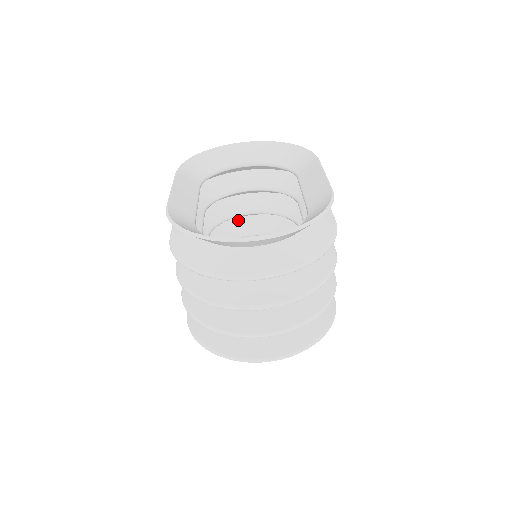
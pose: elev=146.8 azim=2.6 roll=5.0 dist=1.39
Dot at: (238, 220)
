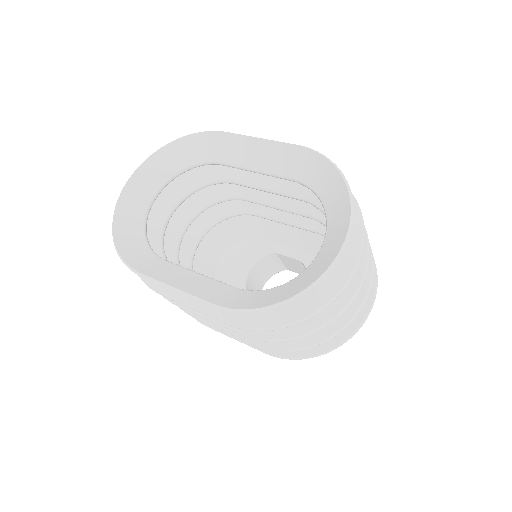
Dot at: occluded
